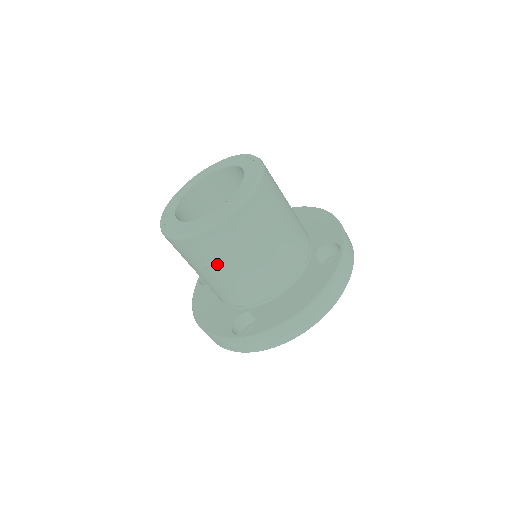
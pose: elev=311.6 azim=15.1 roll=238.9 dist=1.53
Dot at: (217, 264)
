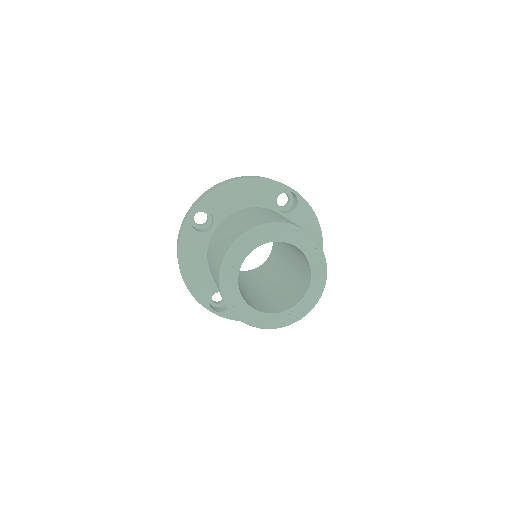
Dot at: occluded
